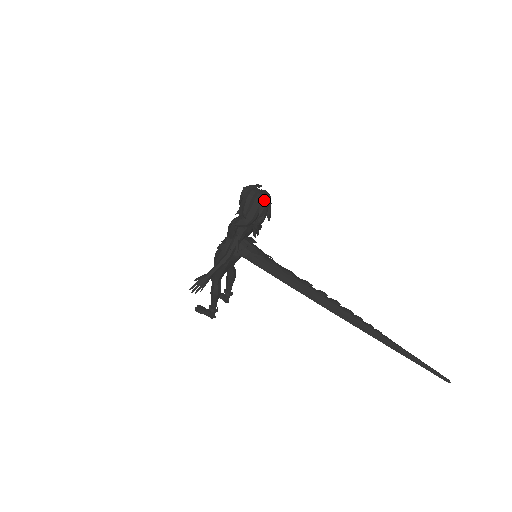
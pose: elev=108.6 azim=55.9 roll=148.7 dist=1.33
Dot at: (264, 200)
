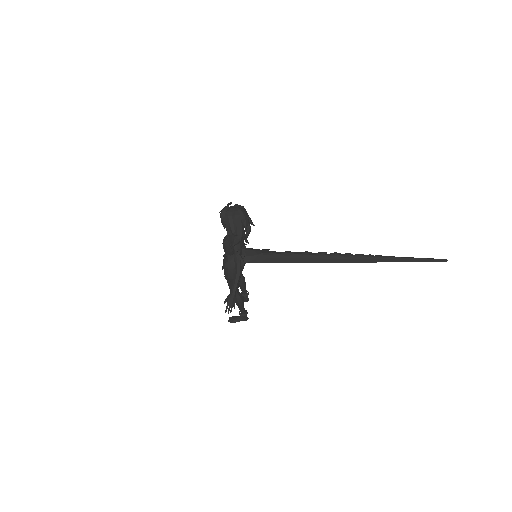
Dot at: (242, 213)
